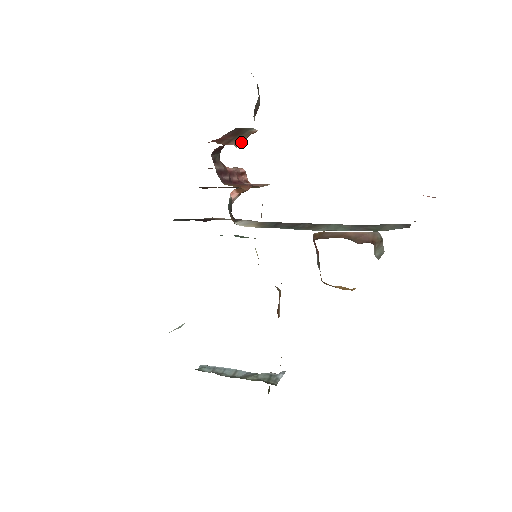
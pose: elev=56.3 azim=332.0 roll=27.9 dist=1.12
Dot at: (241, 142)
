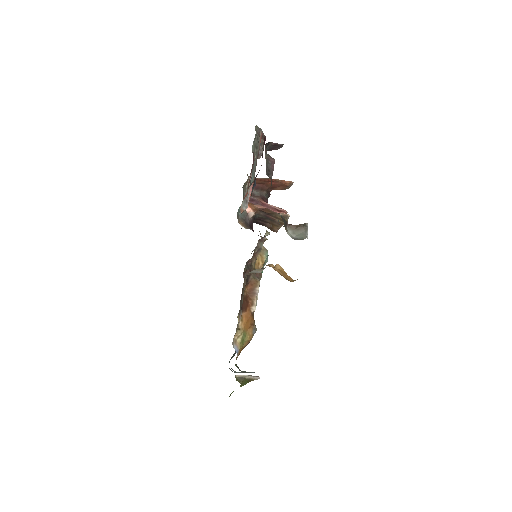
Dot at: (262, 178)
